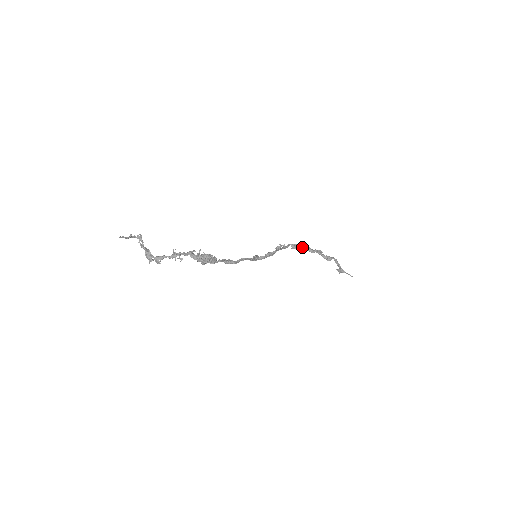
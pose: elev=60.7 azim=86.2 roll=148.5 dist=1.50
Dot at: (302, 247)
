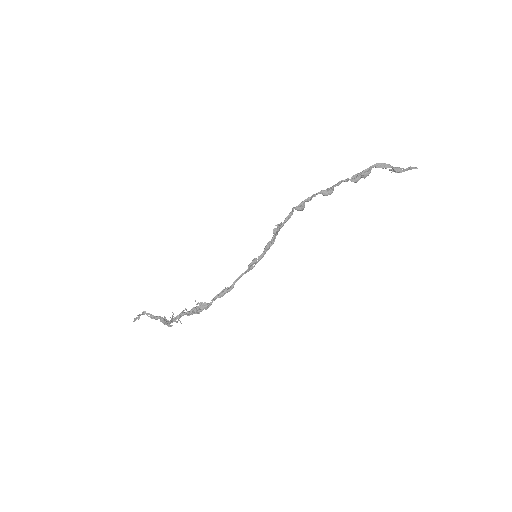
Dot at: occluded
